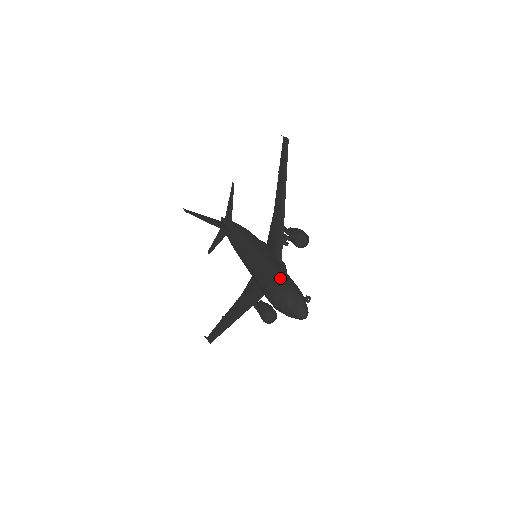
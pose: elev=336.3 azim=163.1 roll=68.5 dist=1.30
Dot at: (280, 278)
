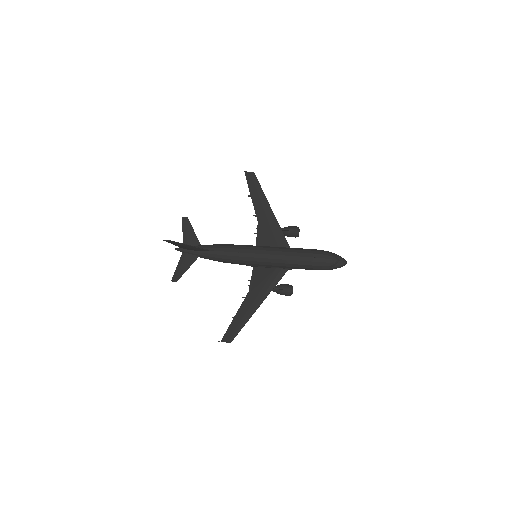
Dot at: (316, 249)
